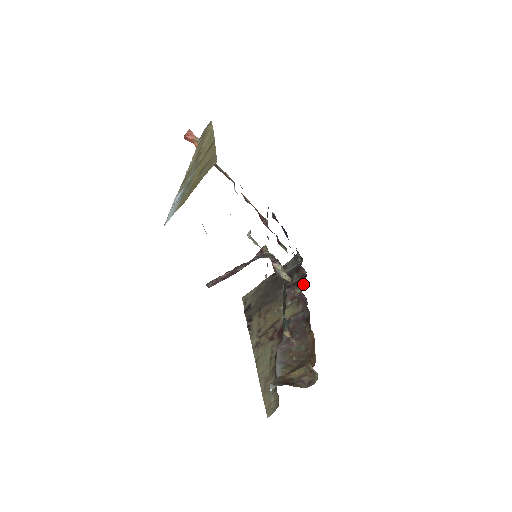
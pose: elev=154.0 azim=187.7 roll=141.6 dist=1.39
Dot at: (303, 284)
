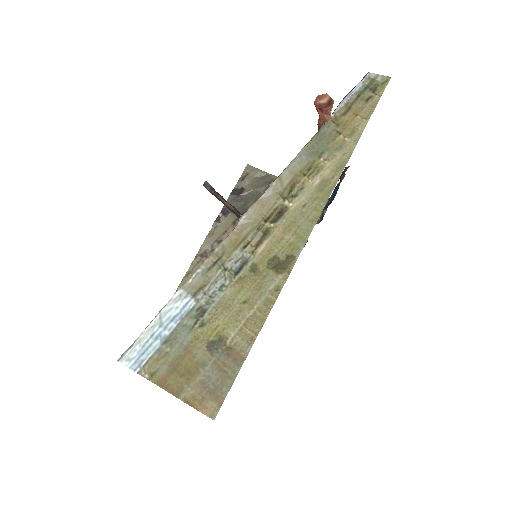
Dot at: occluded
